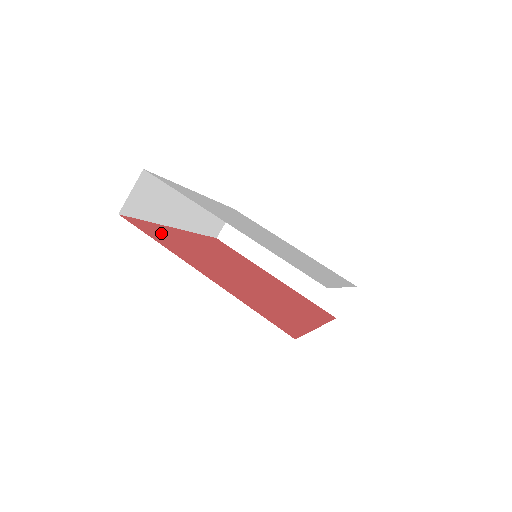
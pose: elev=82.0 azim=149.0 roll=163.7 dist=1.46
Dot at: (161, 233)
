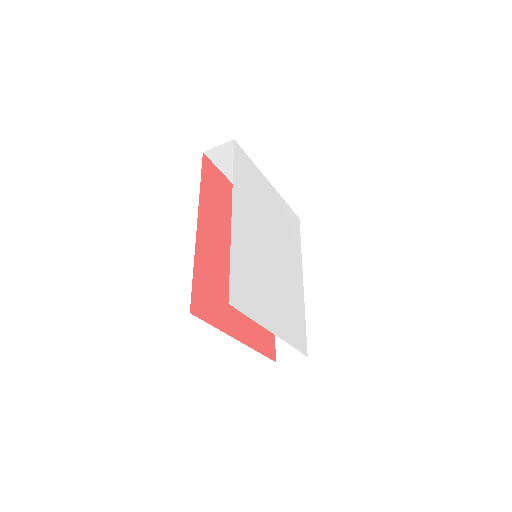
Dot at: (206, 289)
